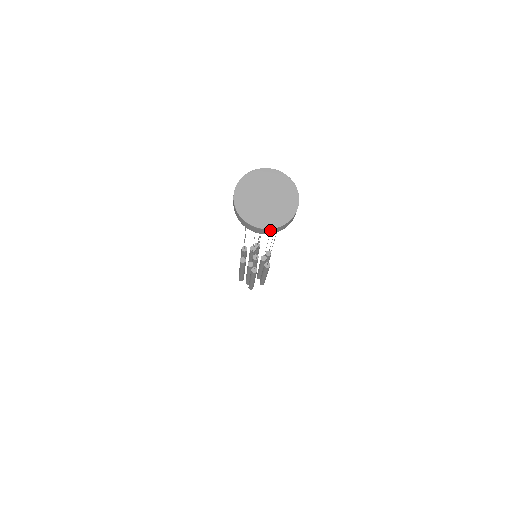
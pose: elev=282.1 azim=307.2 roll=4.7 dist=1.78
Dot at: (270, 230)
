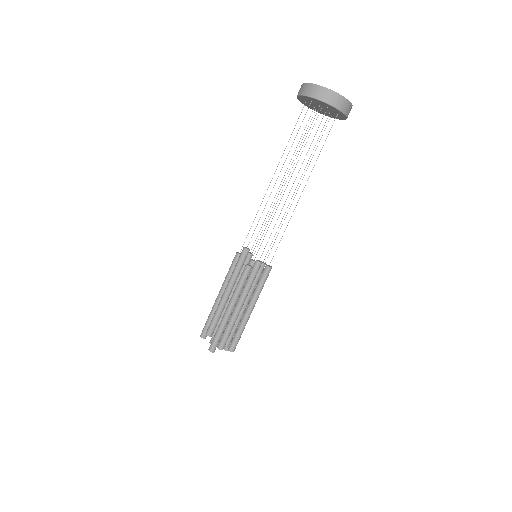
Dot at: (341, 100)
